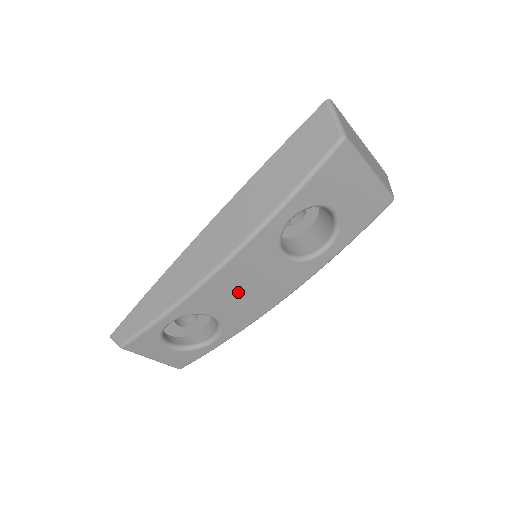
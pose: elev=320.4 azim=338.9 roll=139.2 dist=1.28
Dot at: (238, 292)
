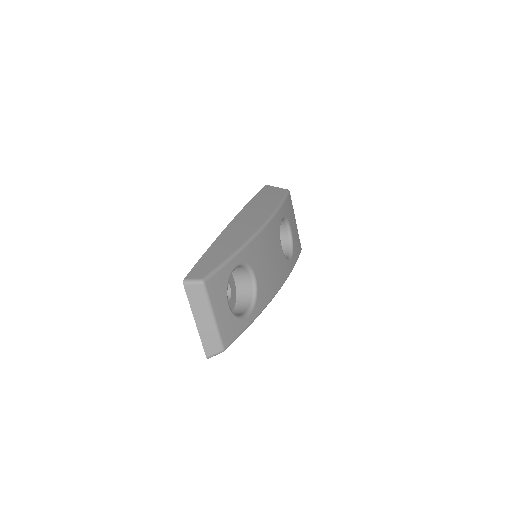
Dot at: (267, 260)
